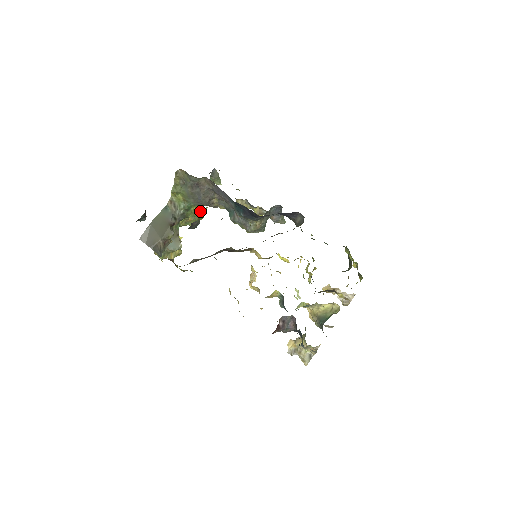
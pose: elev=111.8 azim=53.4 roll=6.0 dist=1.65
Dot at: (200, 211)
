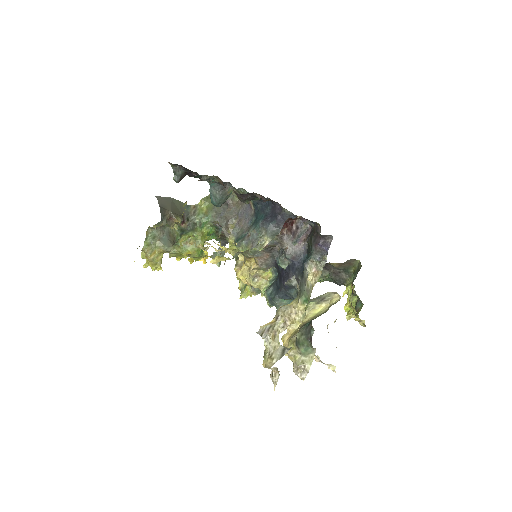
Dot at: occluded
